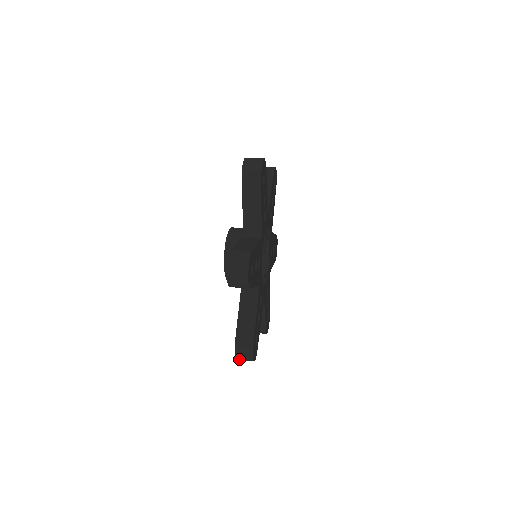
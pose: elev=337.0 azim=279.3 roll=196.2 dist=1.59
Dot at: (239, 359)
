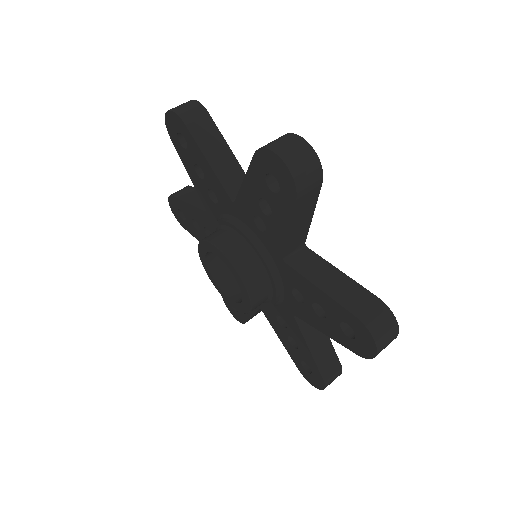
Dot at: occluded
